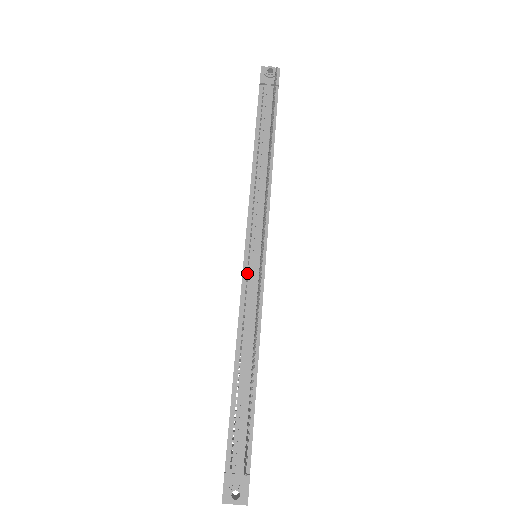
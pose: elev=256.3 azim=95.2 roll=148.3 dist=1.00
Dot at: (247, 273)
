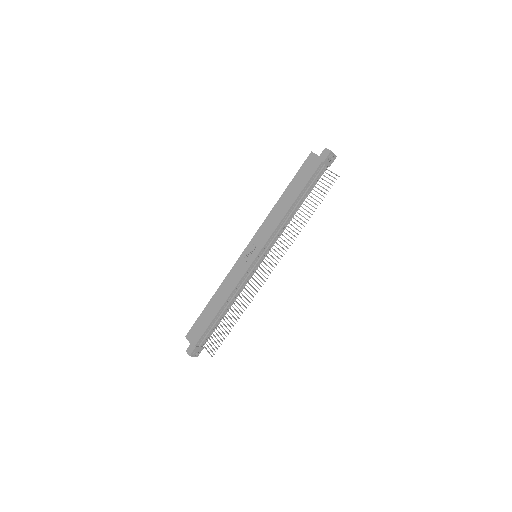
Dot at: (250, 268)
